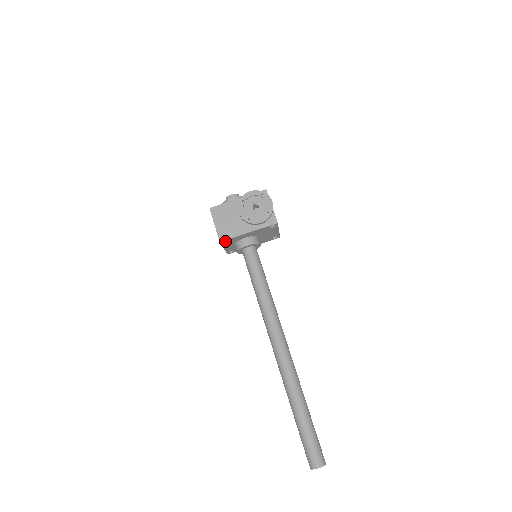
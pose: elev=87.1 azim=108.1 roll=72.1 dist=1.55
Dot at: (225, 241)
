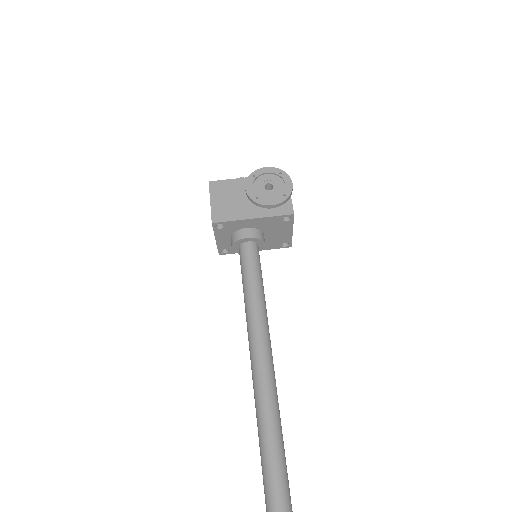
Dot at: (219, 226)
